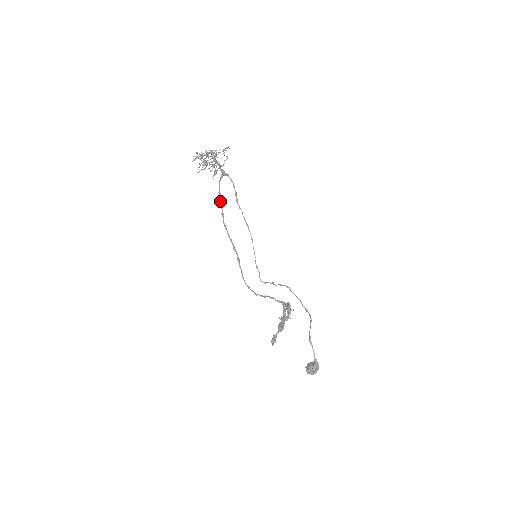
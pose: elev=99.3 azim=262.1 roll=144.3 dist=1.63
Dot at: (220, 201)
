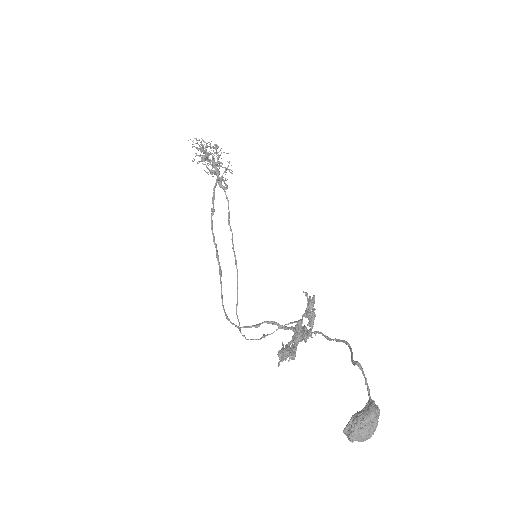
Dot at: (213, 196)
